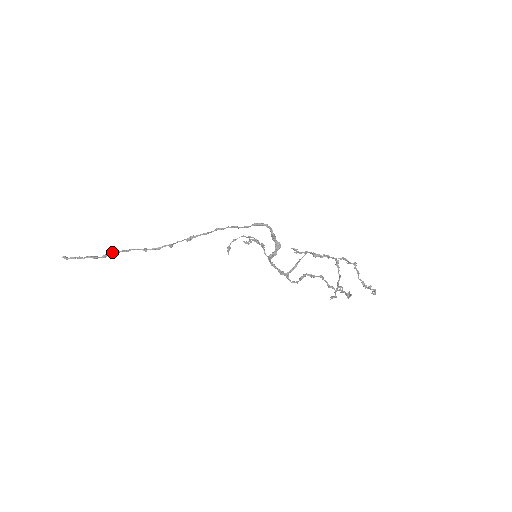
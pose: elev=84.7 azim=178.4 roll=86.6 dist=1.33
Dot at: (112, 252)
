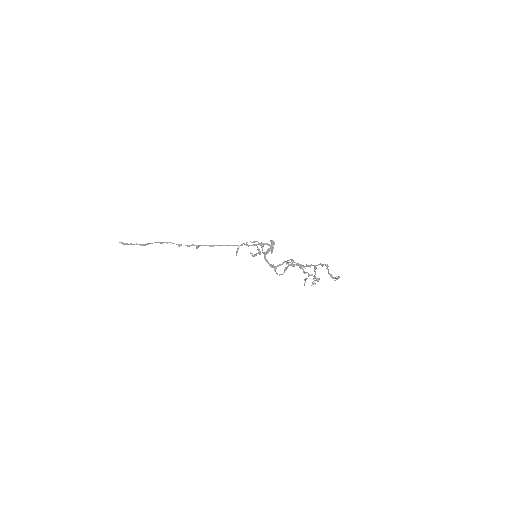
Dot at: (155, 242)
